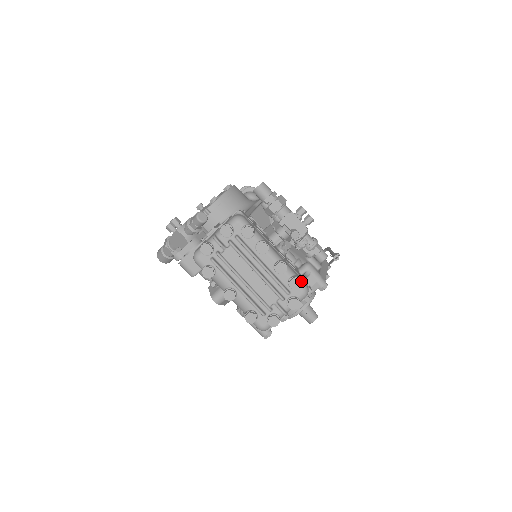
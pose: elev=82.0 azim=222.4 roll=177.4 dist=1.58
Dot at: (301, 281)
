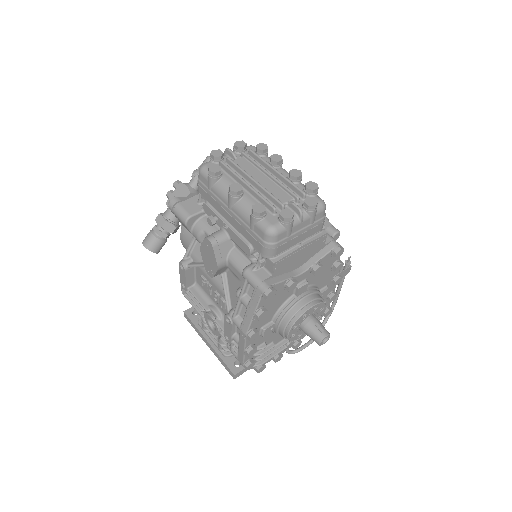
Dot at: (317, 196)
